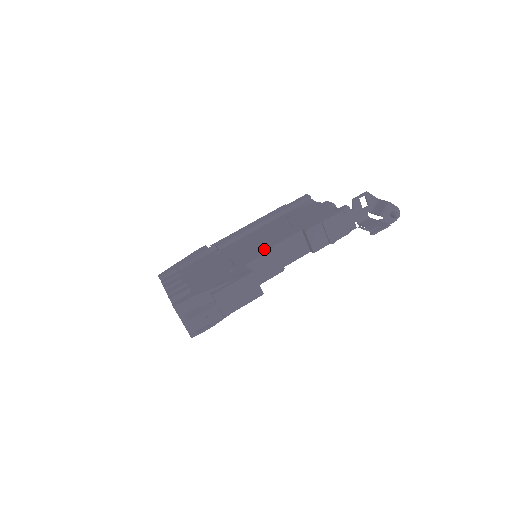
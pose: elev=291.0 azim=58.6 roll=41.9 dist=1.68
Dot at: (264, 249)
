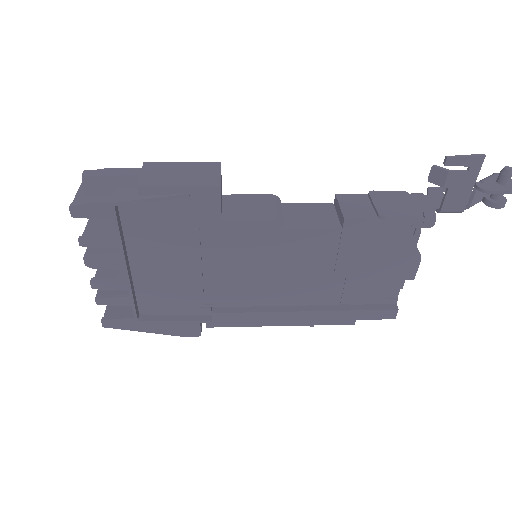
Dot at: occluded
